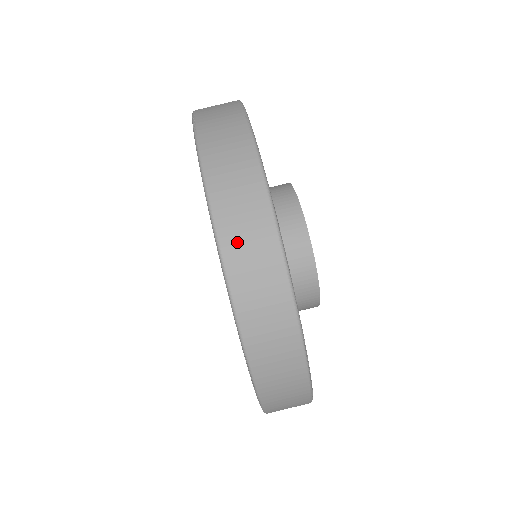
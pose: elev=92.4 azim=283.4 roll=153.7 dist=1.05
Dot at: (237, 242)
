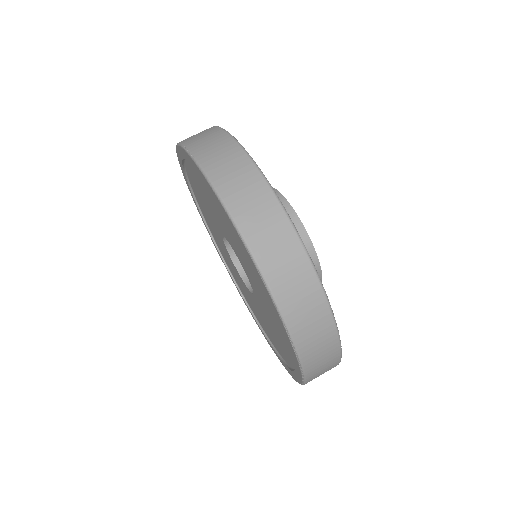
Dot at: (257, 231)
